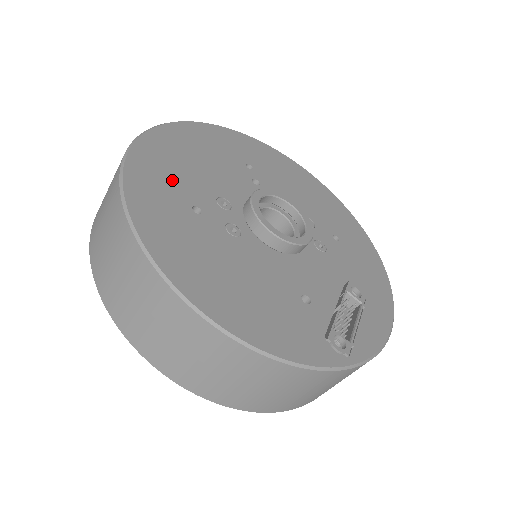
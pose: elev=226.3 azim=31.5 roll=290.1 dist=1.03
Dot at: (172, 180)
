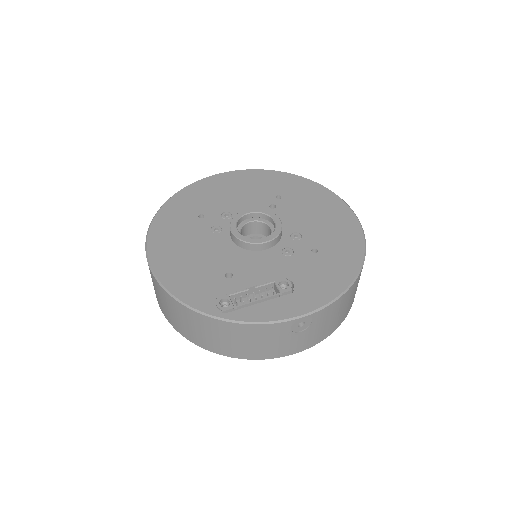
Dot at: (202, 200)
